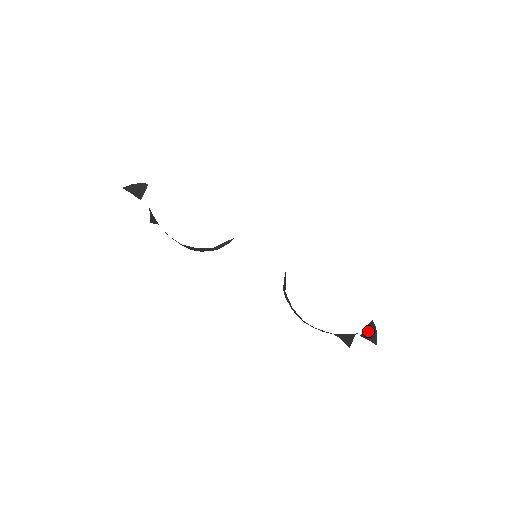
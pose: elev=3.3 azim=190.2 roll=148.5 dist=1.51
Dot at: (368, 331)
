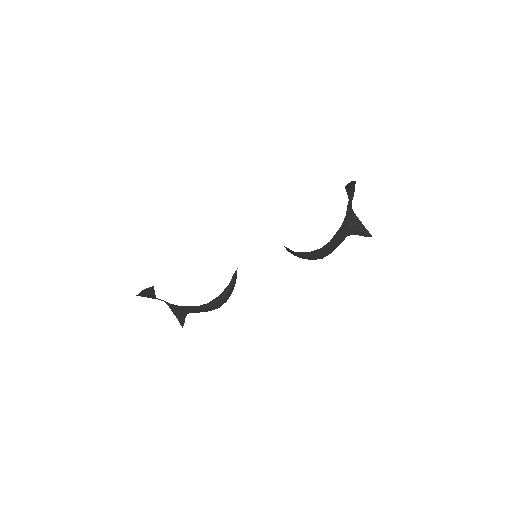
Dot at: (348, 190)
